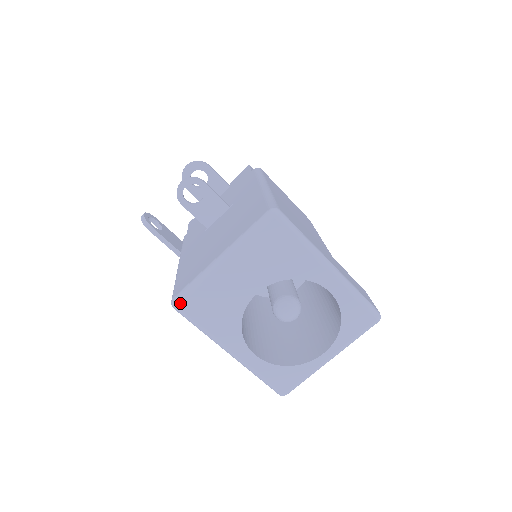
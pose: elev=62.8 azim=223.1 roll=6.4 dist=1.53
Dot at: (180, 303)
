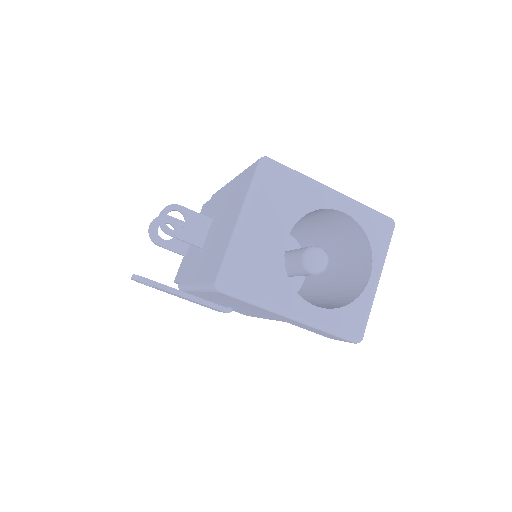
Dot at: (224, 280)
